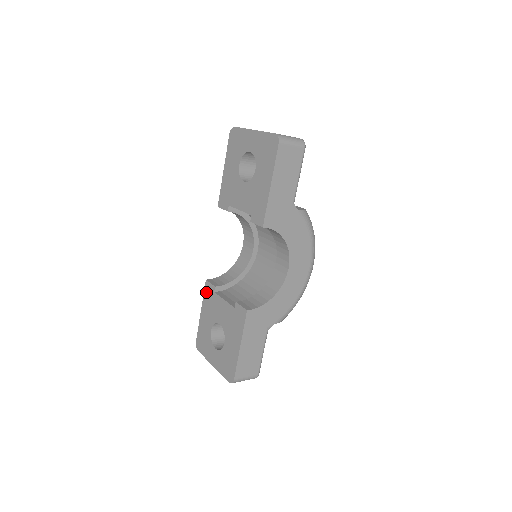
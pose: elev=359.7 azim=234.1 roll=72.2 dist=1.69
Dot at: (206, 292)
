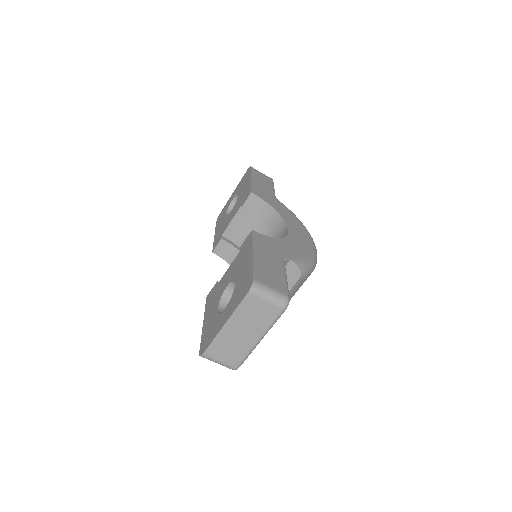
Dot at: (208, 301)
